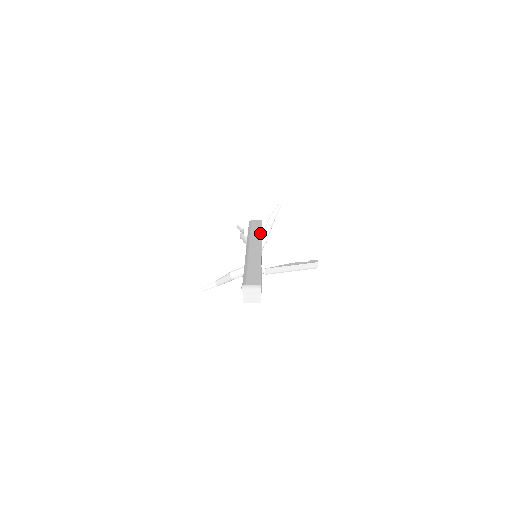
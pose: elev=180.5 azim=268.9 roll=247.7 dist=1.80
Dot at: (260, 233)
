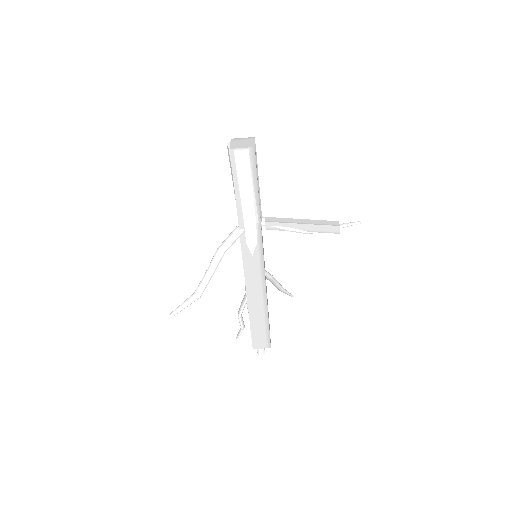
Dot at: occluded
